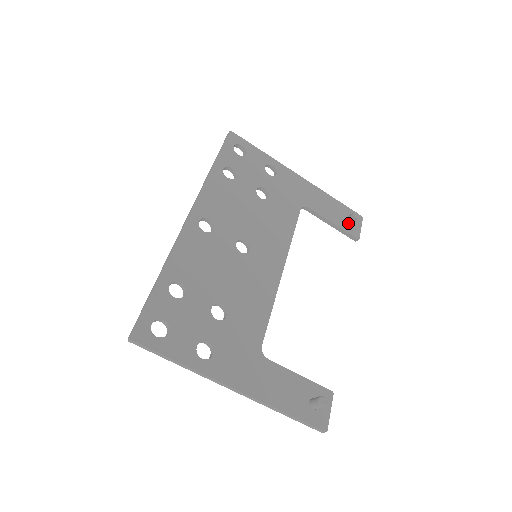
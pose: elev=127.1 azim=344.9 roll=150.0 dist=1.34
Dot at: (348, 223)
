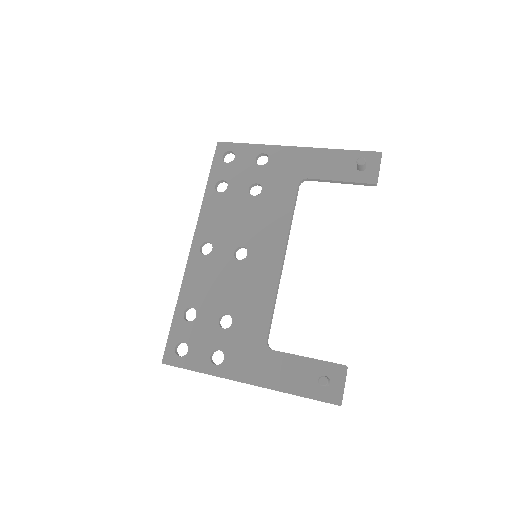
Dot at: (360, 171)
